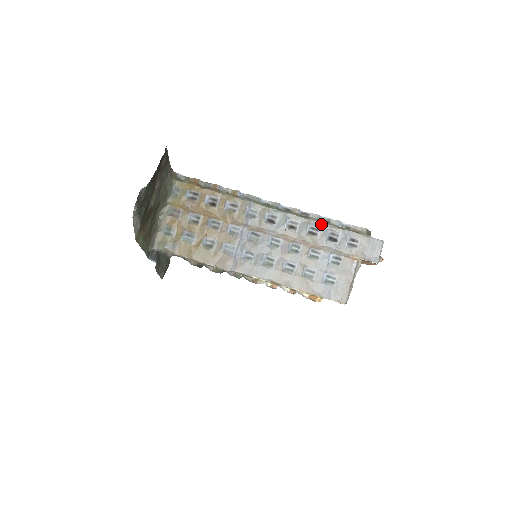
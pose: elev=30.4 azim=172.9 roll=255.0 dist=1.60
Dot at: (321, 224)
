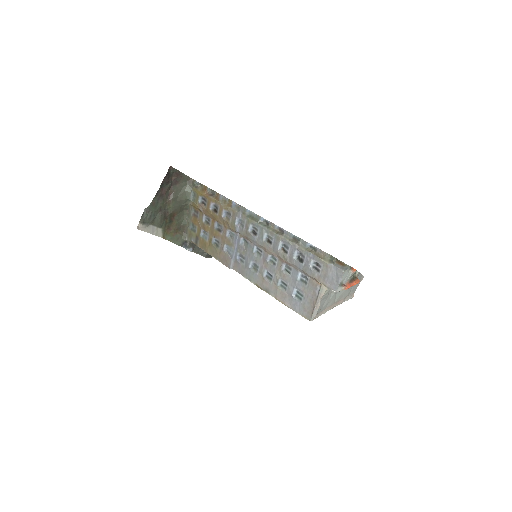
Dot at: (290, 243)
